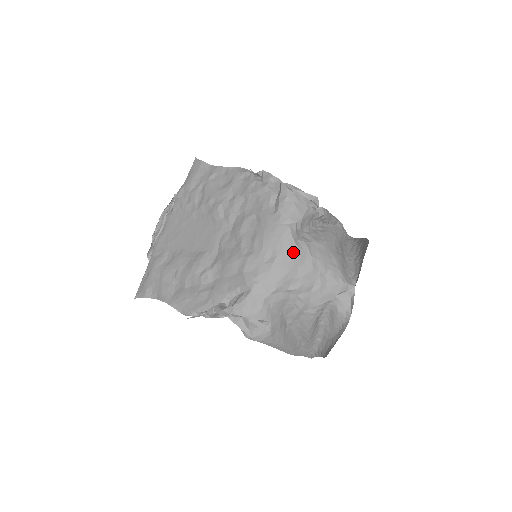
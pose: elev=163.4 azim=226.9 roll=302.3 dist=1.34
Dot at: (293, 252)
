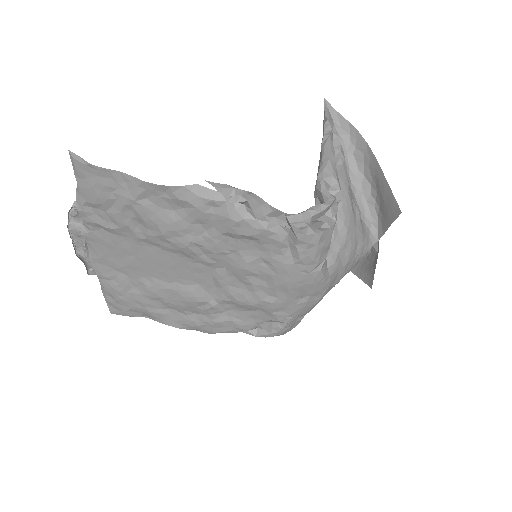
Dot at: (327, 284)
